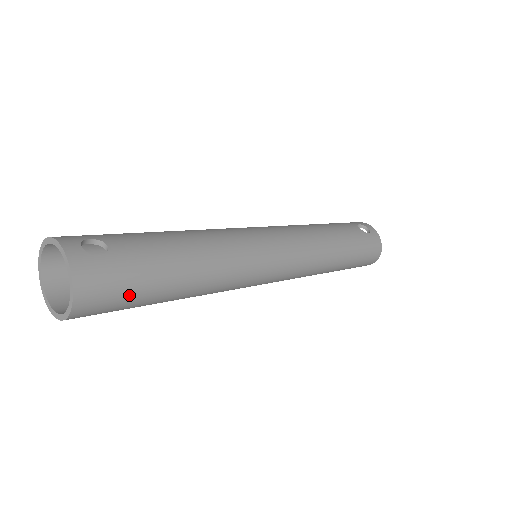
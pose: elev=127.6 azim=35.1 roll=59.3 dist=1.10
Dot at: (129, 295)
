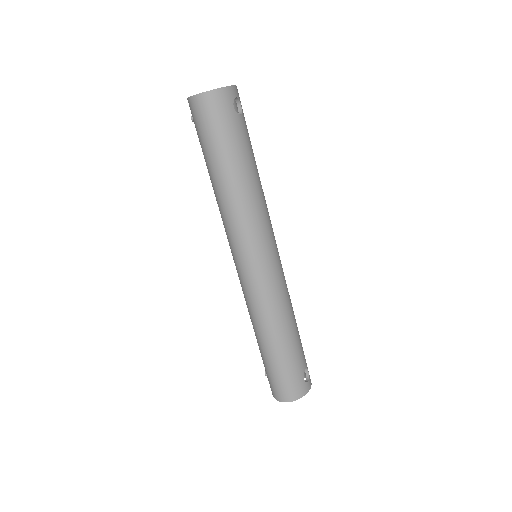
Dot at: (213, 132)
